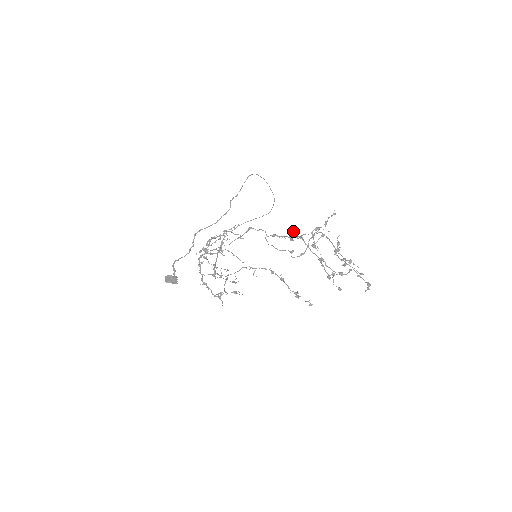
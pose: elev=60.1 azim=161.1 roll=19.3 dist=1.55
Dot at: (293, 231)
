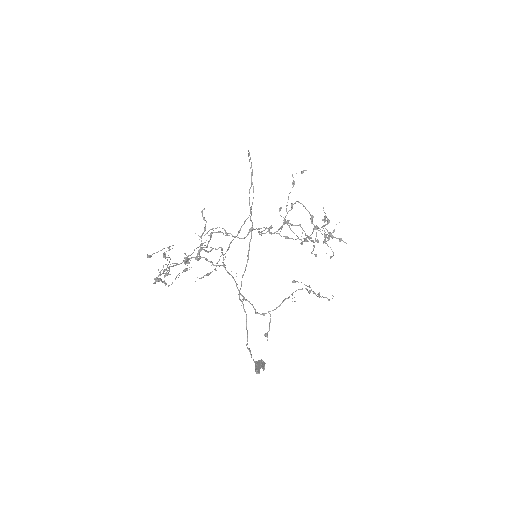
Dot at: (279, 210)
